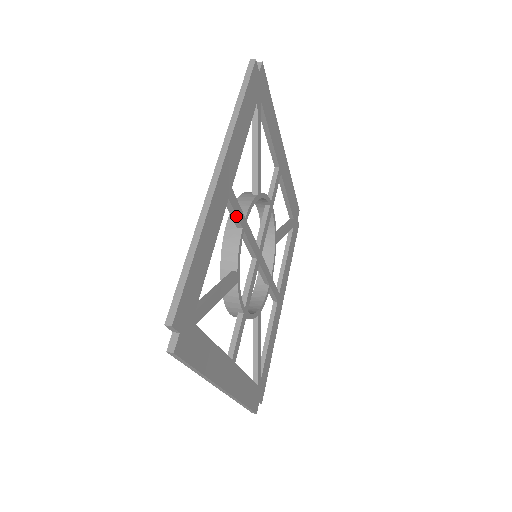
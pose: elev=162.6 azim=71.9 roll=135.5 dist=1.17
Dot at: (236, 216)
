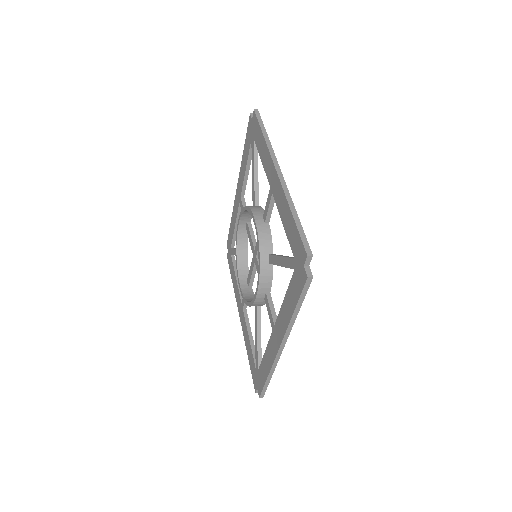
Dot at: occluded
